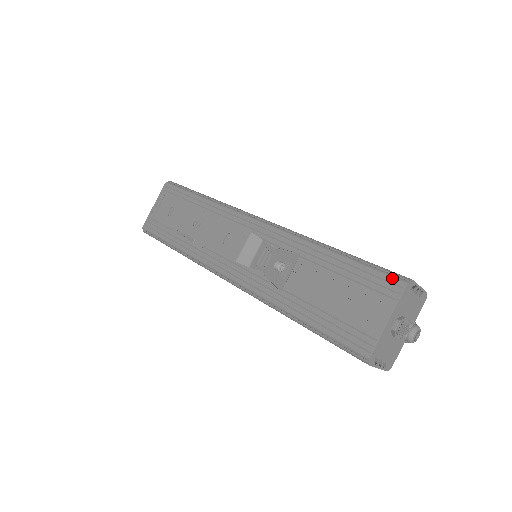
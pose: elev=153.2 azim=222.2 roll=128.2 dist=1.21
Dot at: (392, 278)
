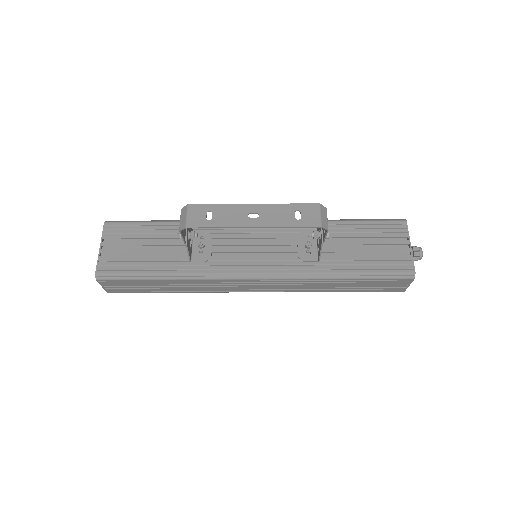
Dot at: (395, 221)
